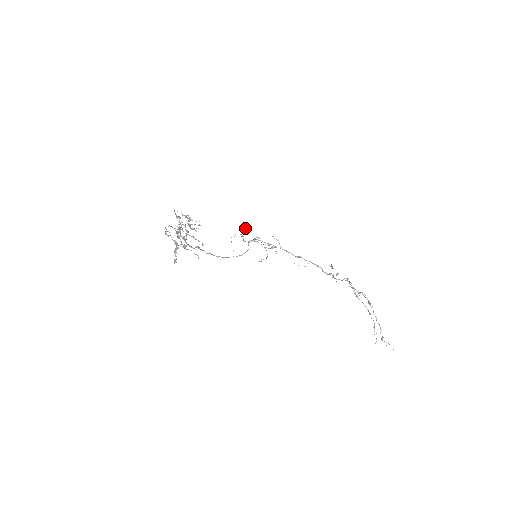
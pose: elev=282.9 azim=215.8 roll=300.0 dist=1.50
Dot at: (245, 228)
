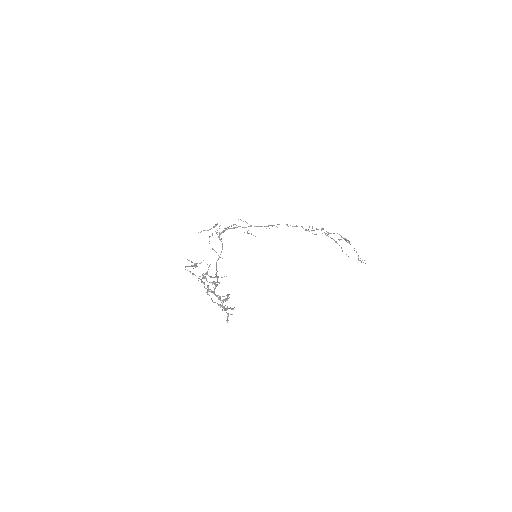
Dot at: (214, 227)
